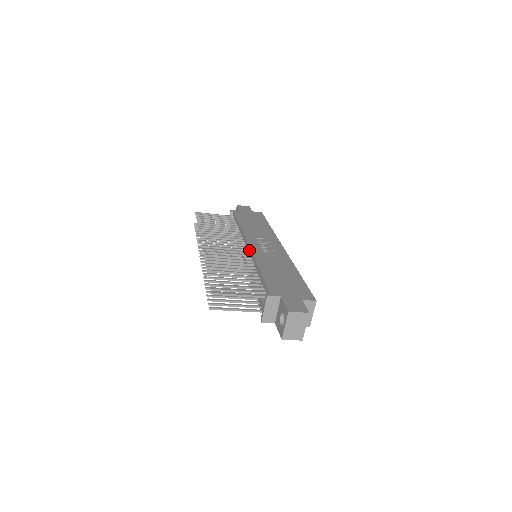
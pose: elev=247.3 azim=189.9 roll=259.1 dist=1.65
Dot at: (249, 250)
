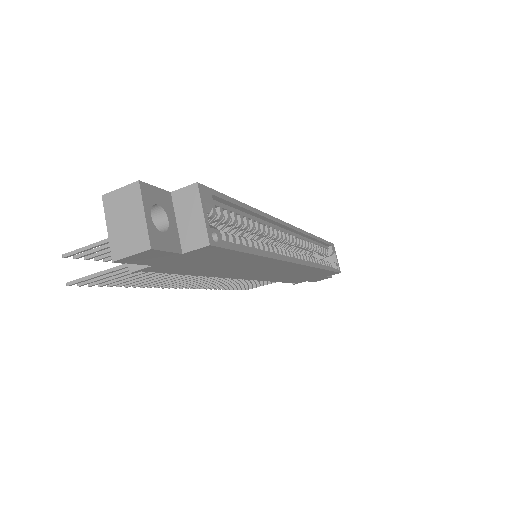
Dot at: occluded
